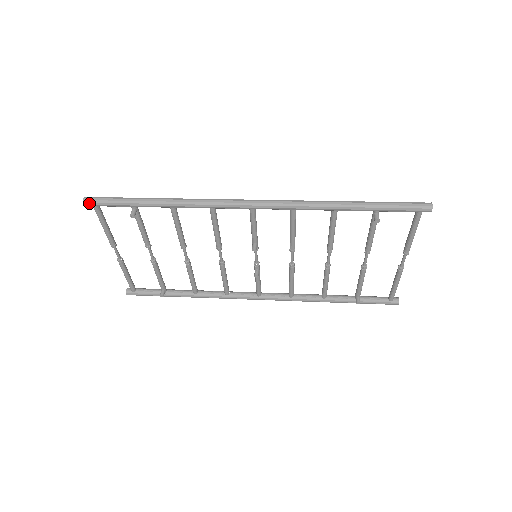
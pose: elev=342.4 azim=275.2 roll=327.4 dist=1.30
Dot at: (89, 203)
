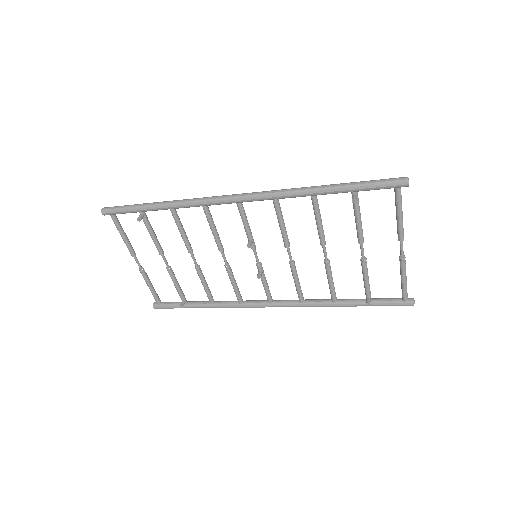
Dot at: (106, 212)
